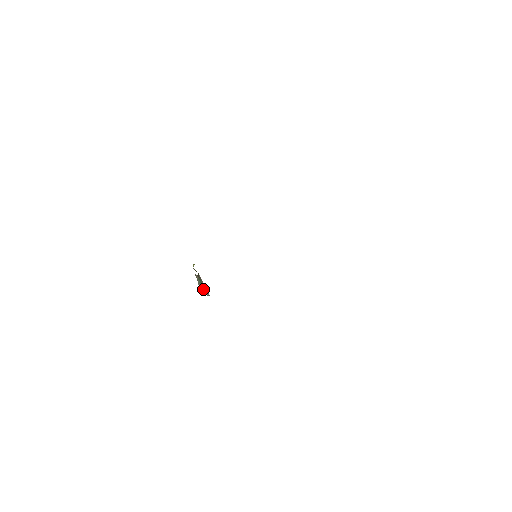
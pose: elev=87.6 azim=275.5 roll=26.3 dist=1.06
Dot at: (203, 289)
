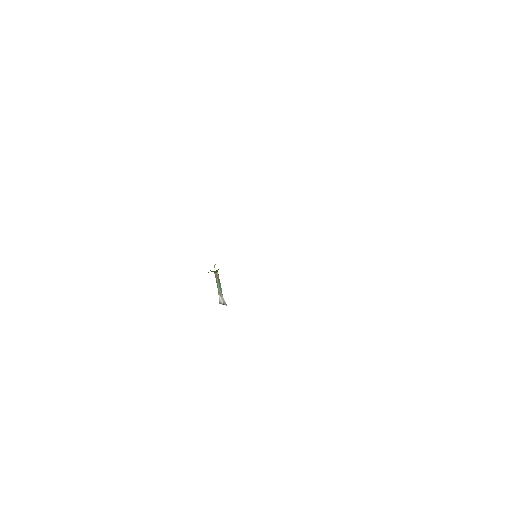
Dot at: (222, 300)
